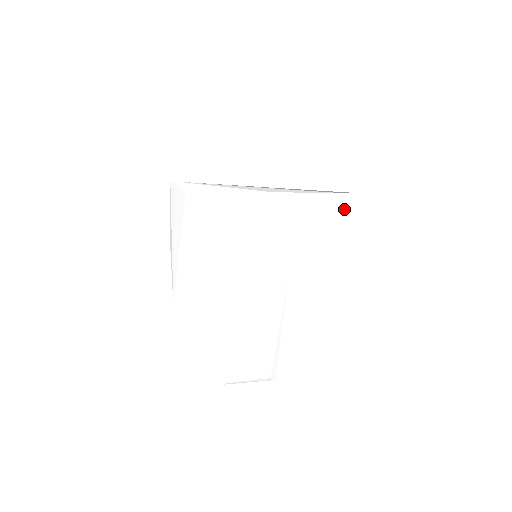
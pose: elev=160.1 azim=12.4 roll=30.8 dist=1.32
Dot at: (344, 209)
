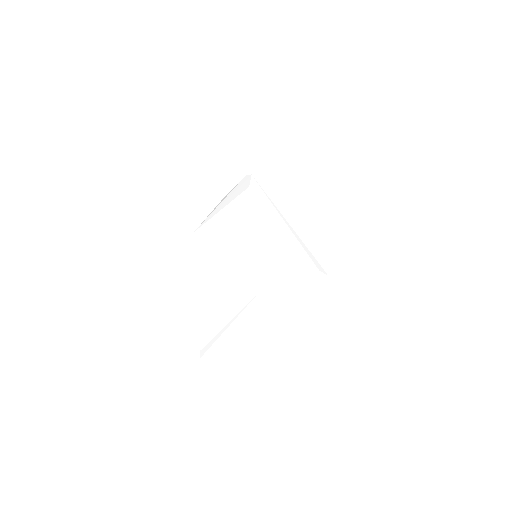
Dot at: (316, 280)
